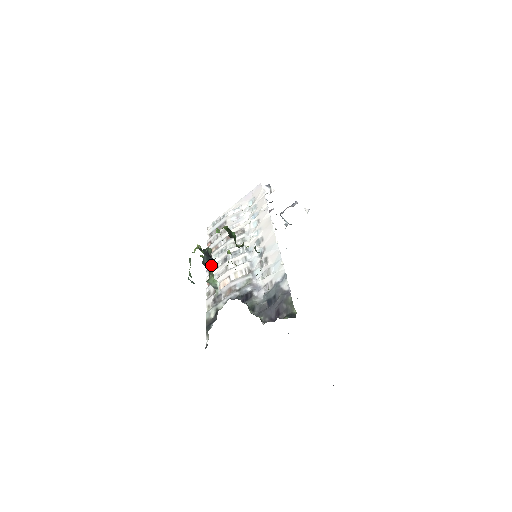
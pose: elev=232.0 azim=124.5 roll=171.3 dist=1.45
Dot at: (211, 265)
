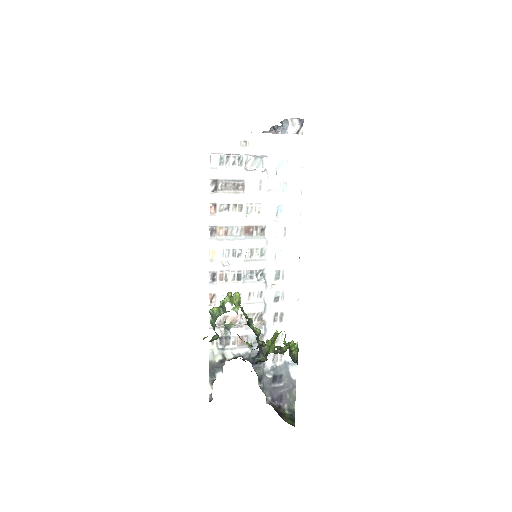
Dot at: (217, 267)
